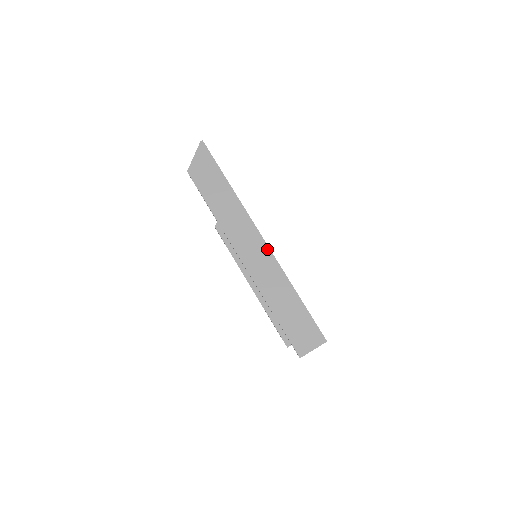
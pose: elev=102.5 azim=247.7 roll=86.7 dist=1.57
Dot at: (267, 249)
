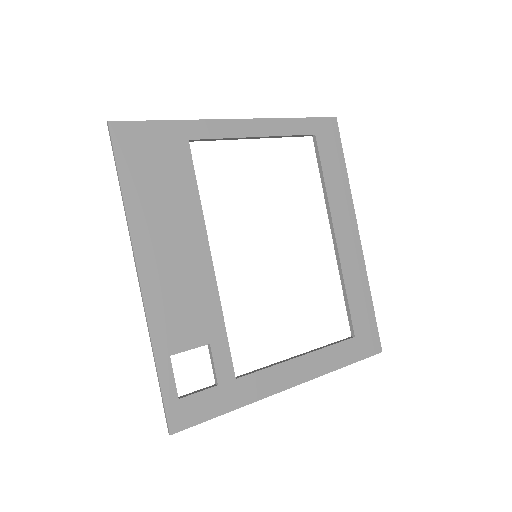
Dot at: (301, 383)
